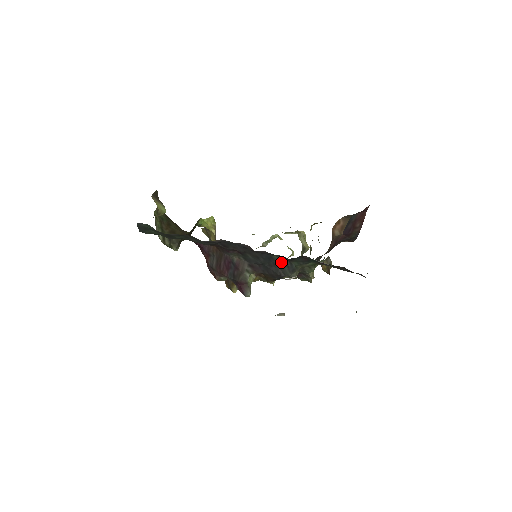
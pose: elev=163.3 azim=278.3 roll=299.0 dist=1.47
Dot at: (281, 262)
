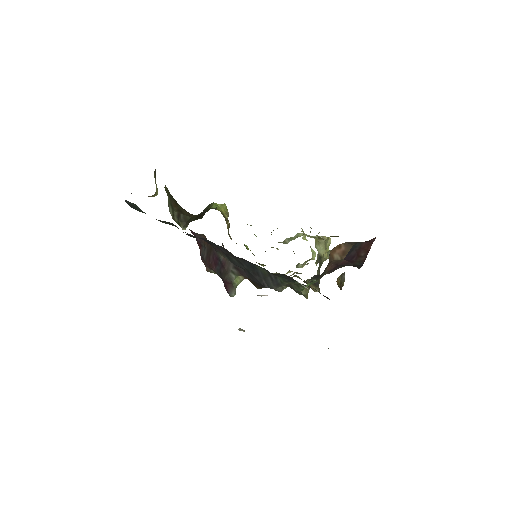
Dot at: (265, 273)
